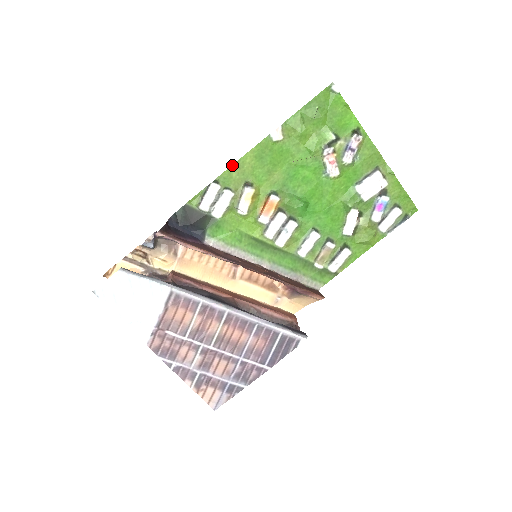
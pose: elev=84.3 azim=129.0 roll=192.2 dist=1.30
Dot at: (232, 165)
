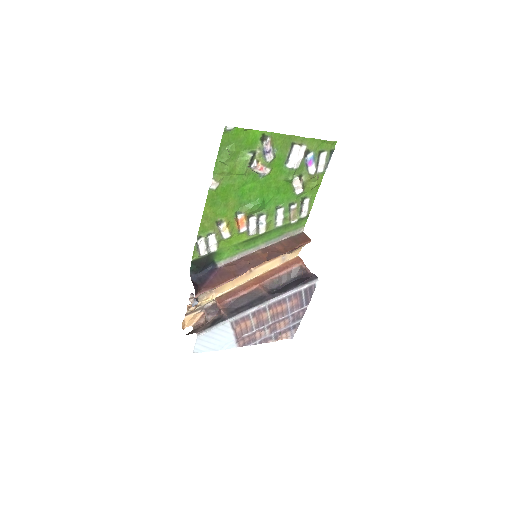
Dot at: (201, 222)
